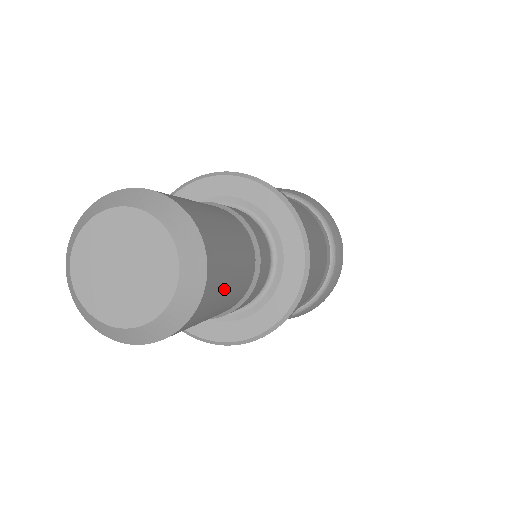
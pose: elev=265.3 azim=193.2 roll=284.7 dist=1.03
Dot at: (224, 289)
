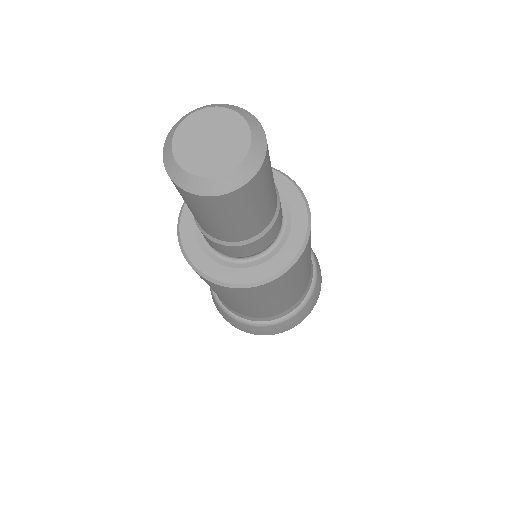
Dot at: (271, 169)
